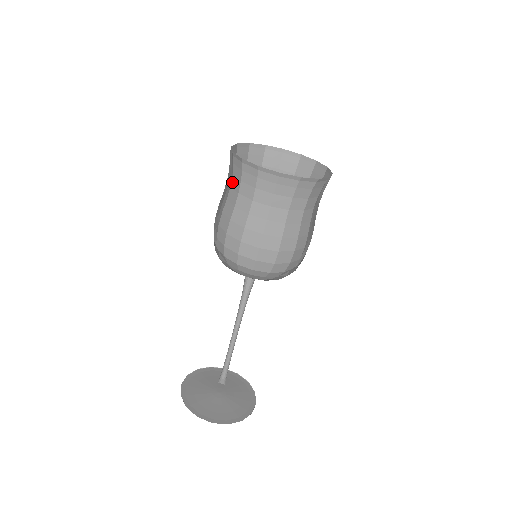
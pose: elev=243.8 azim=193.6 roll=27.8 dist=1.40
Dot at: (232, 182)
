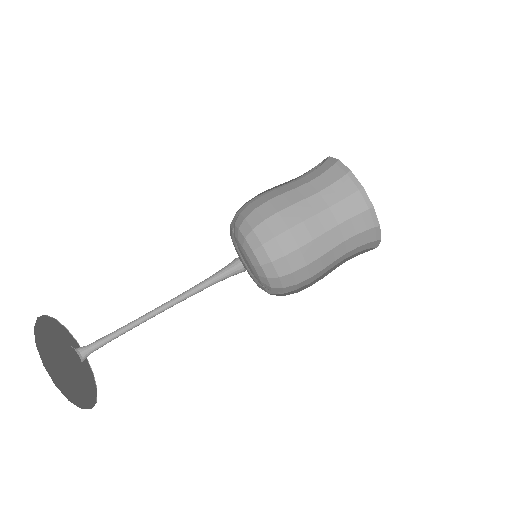
Dot at: occluded
